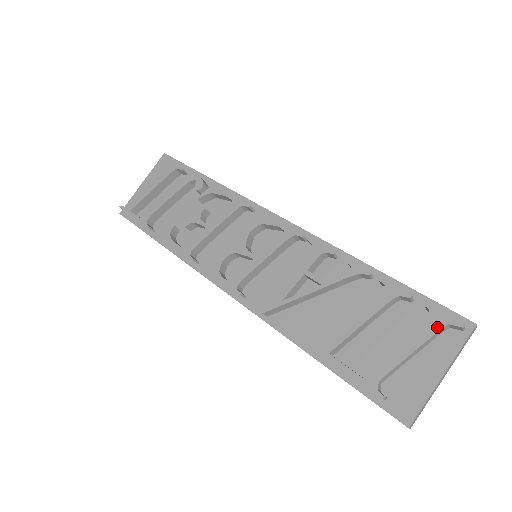
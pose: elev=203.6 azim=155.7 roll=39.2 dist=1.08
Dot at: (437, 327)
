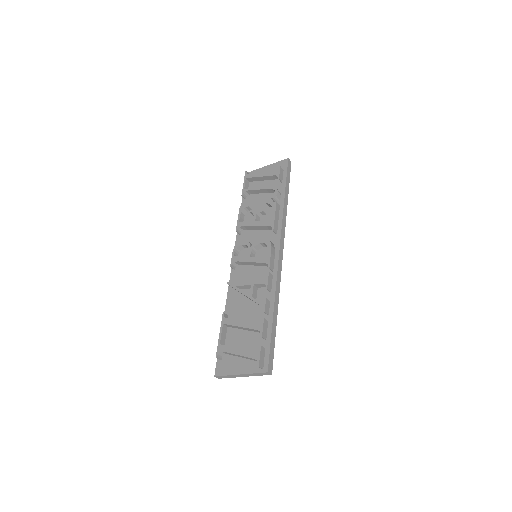
Dot at: (253, 356)
